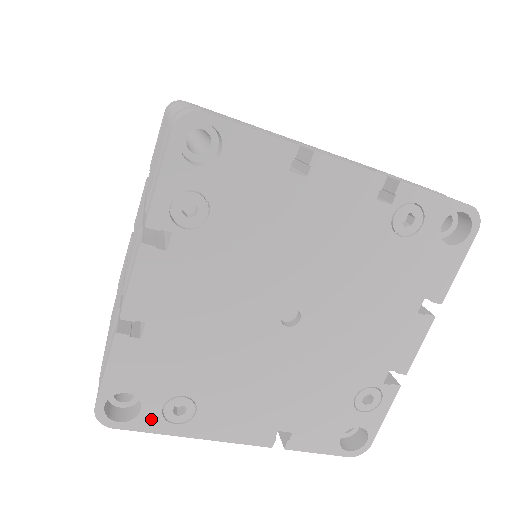
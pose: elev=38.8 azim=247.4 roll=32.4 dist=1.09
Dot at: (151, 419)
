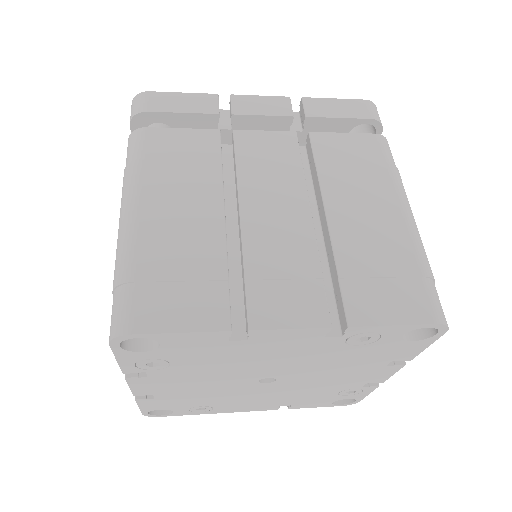
Dot at: (183, 413)
